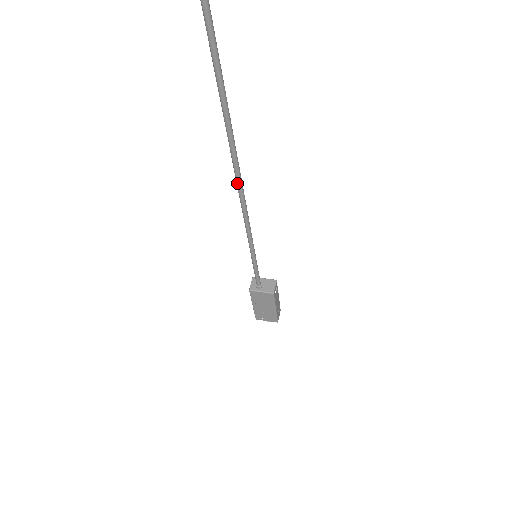
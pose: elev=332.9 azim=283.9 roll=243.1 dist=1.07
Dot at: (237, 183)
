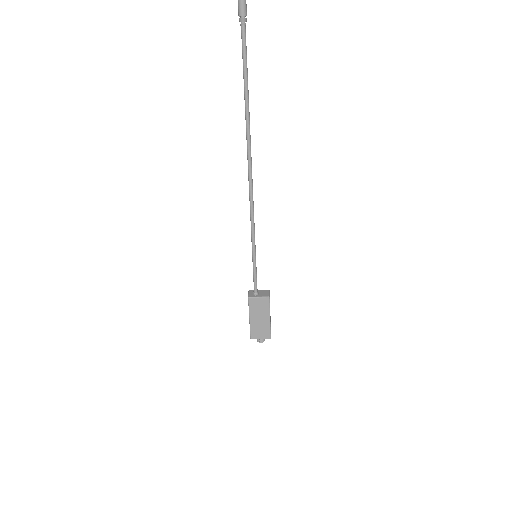
Dot at: (249, 175)
